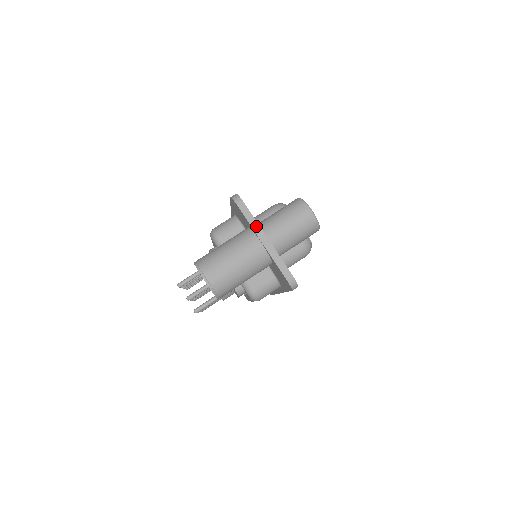
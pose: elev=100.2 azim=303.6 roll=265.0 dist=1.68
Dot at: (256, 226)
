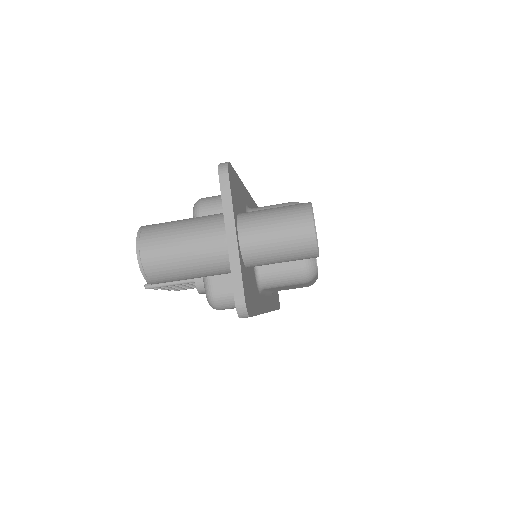
Dot at: (229, 213)
